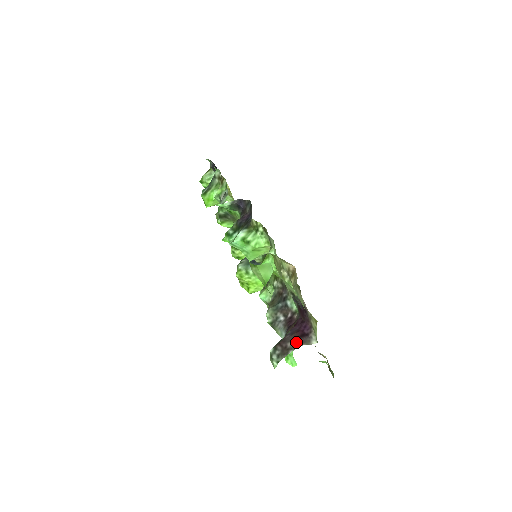
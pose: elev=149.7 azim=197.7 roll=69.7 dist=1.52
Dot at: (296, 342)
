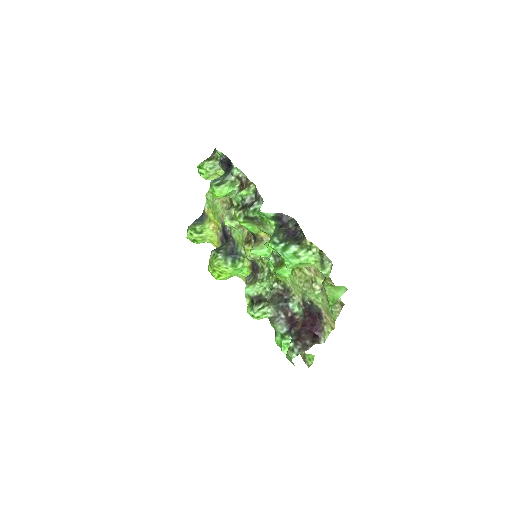
Dot at: (313, 341)
